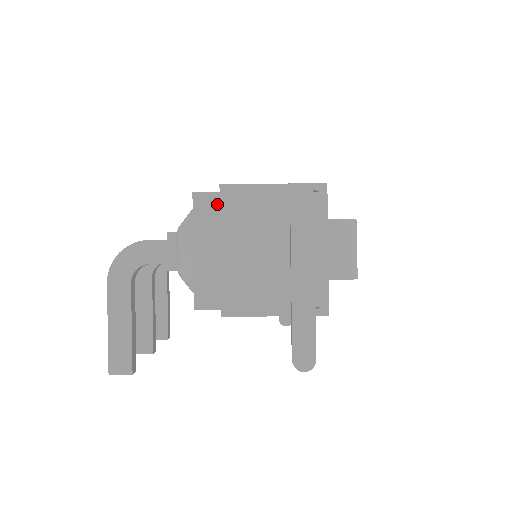
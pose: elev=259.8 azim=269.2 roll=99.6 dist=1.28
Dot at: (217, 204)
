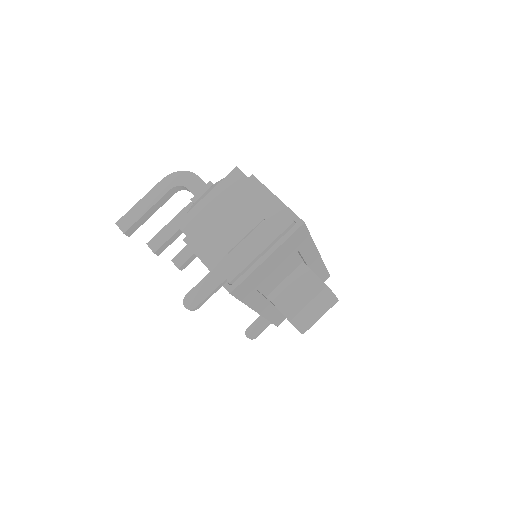
Dot at: (241, 182)
